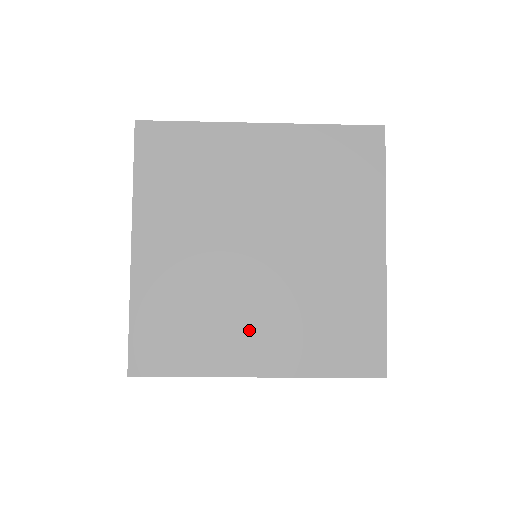
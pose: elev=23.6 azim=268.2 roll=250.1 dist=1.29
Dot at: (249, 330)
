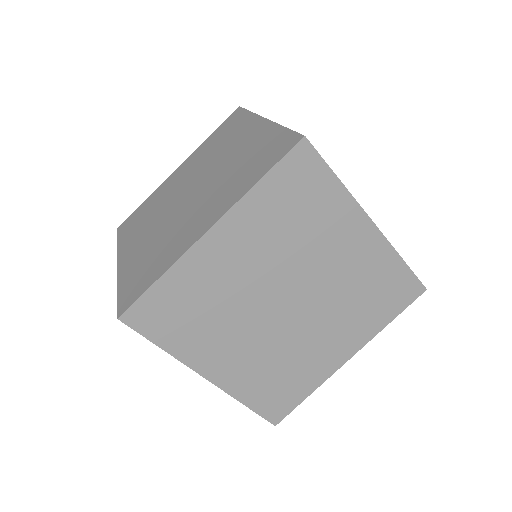
Dot at: (229, 348)
